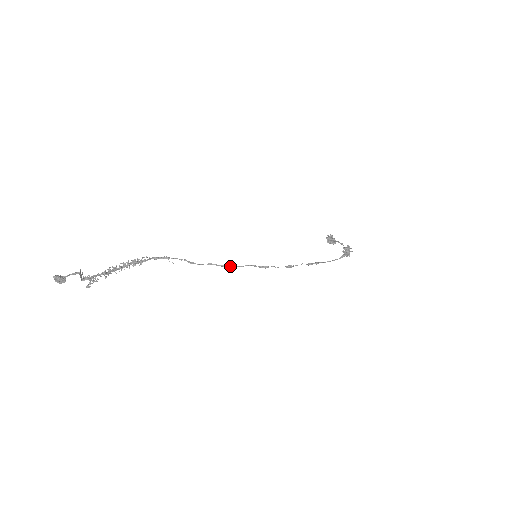
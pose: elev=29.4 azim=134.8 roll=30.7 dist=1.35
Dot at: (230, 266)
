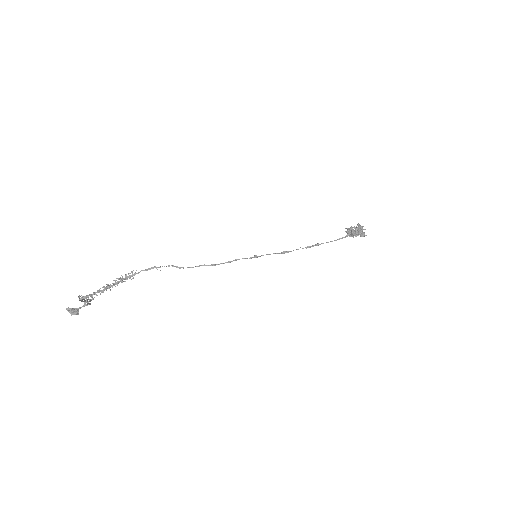
Dot at: occluded
